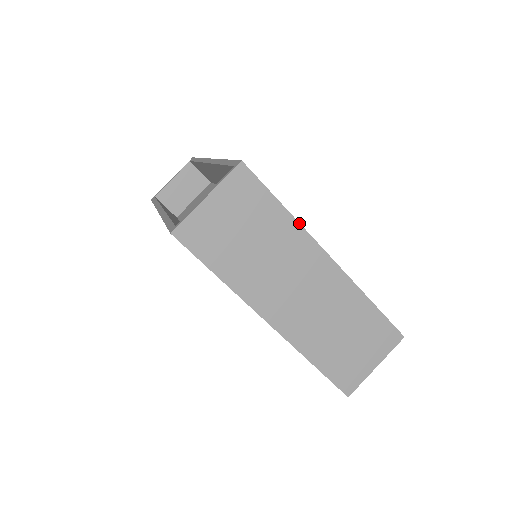
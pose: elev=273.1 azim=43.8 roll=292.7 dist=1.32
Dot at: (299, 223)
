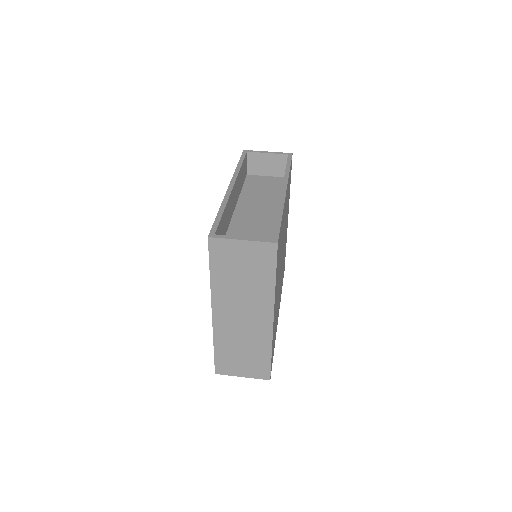
Dot at: occluded
